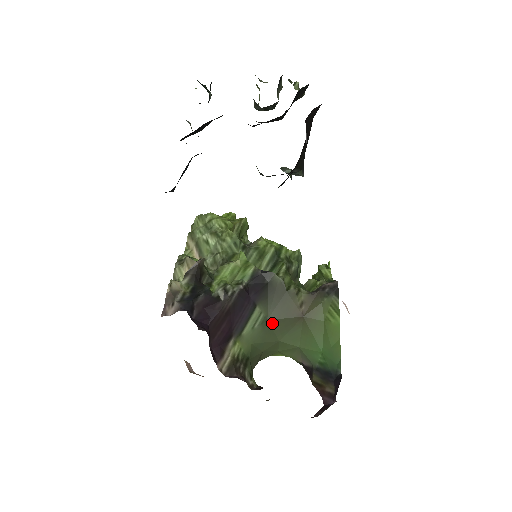
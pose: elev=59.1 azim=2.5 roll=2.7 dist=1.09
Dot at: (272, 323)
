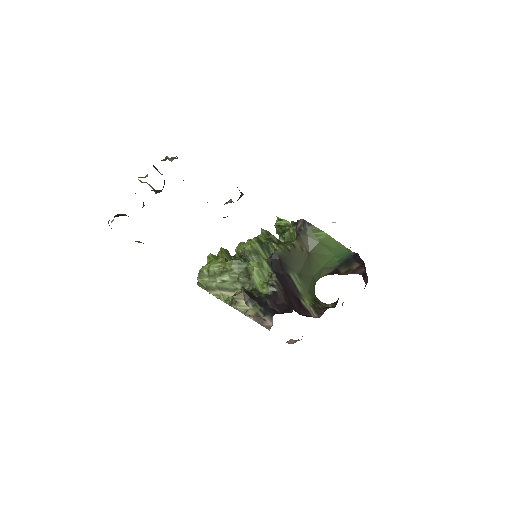
Dot at: (302, 273)
